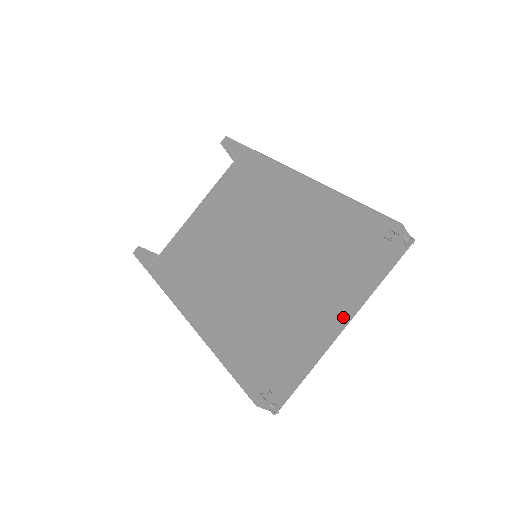
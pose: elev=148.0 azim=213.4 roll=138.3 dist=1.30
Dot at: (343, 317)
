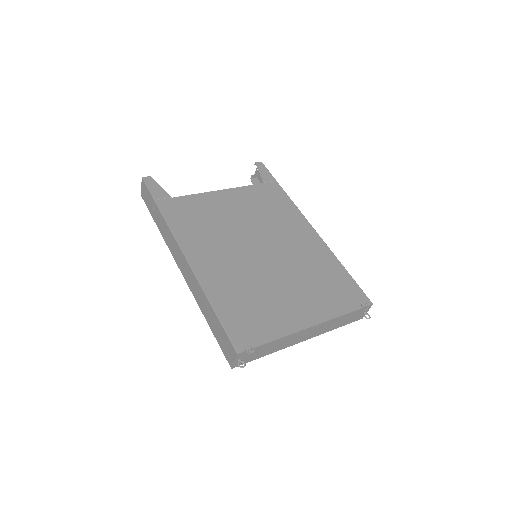
Dot at: (310, 334)
